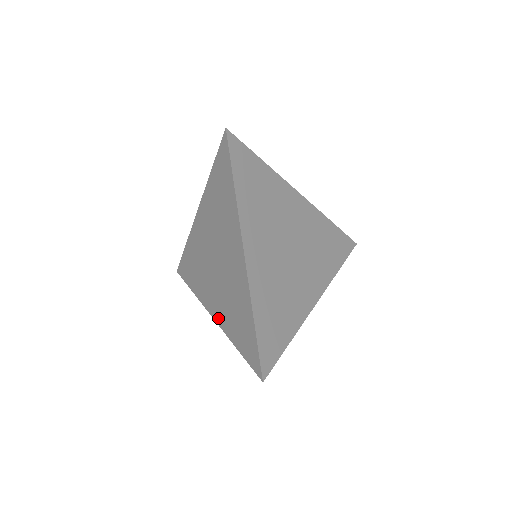
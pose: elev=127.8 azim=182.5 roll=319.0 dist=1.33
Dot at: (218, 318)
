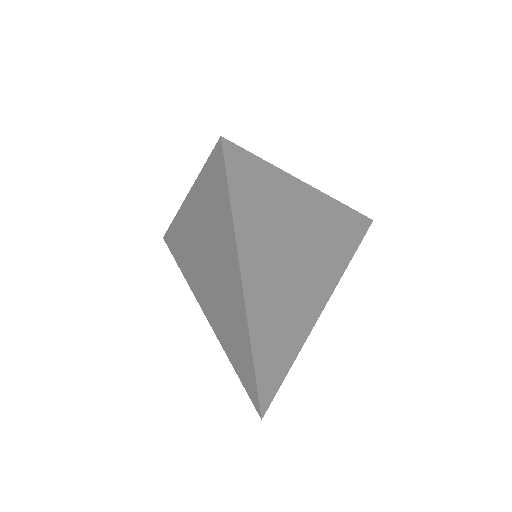
Dot at: (212, 324)
